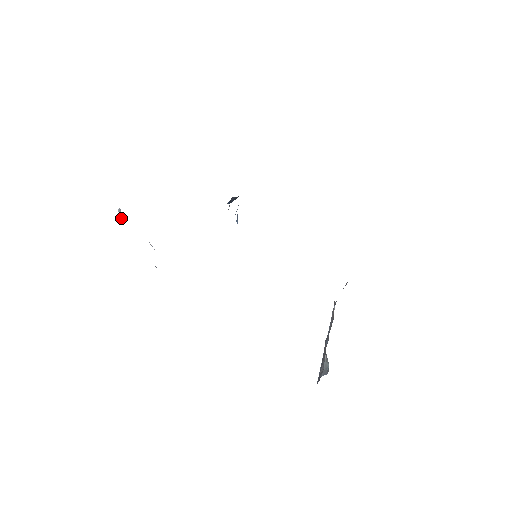
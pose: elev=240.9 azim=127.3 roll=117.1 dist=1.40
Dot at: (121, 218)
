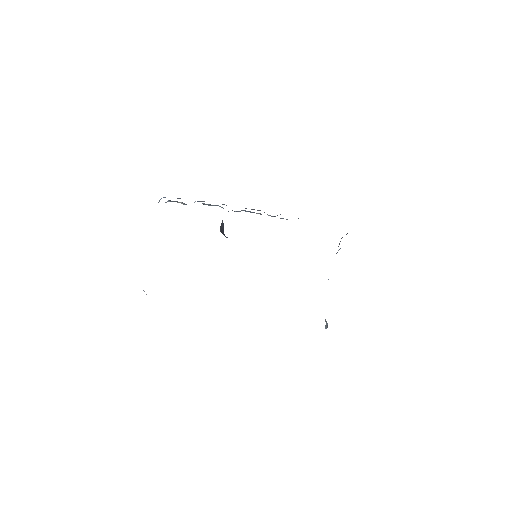
Dot at: occluded
